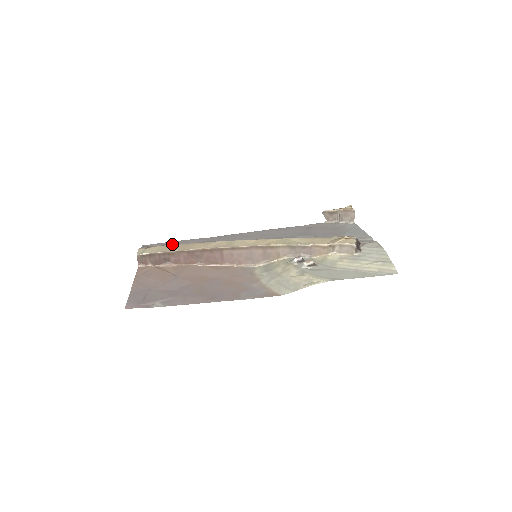
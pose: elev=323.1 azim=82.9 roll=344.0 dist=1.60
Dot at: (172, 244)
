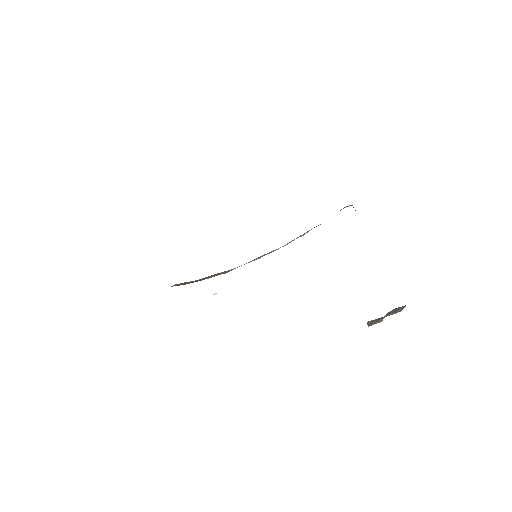
Dot at: occluded
